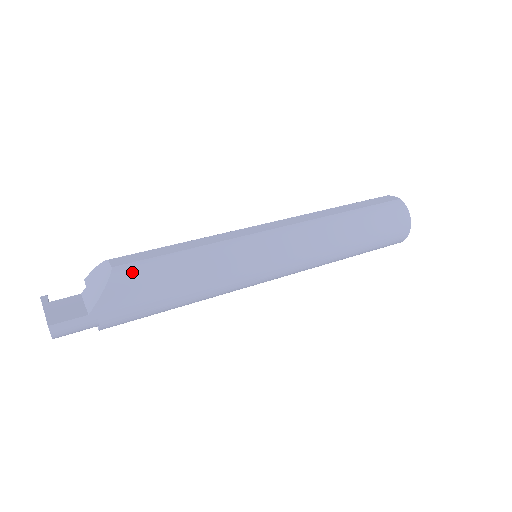
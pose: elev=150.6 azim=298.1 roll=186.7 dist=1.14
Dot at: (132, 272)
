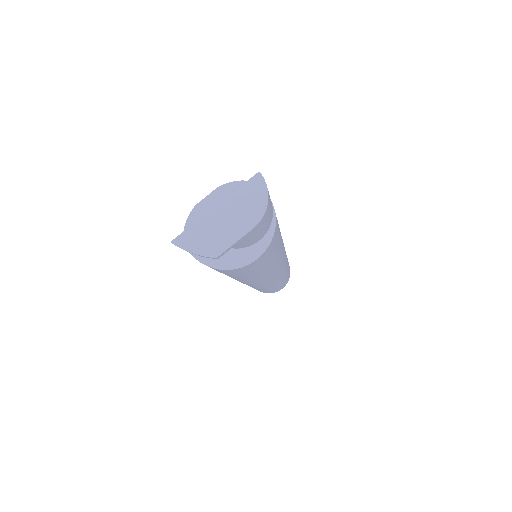
Dot at: occluded
